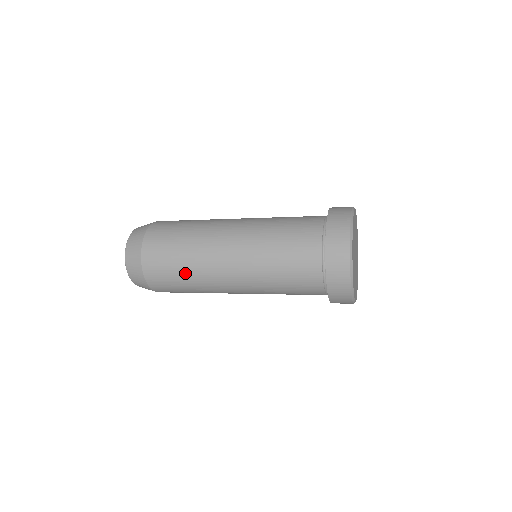
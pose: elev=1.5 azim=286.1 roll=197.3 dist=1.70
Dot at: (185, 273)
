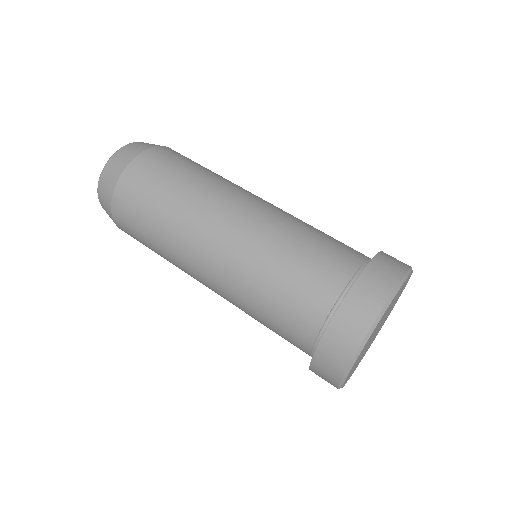
Dot at: (156, 242)
